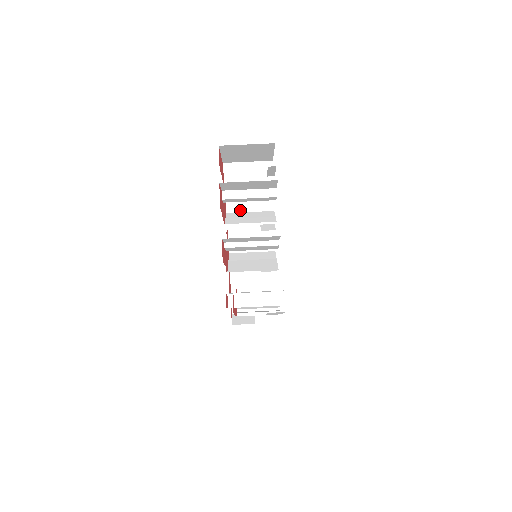
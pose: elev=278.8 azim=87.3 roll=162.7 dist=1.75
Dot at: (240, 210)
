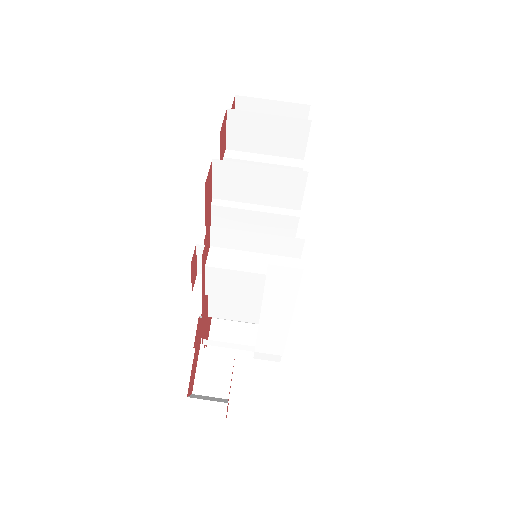
Dot at: occluded
